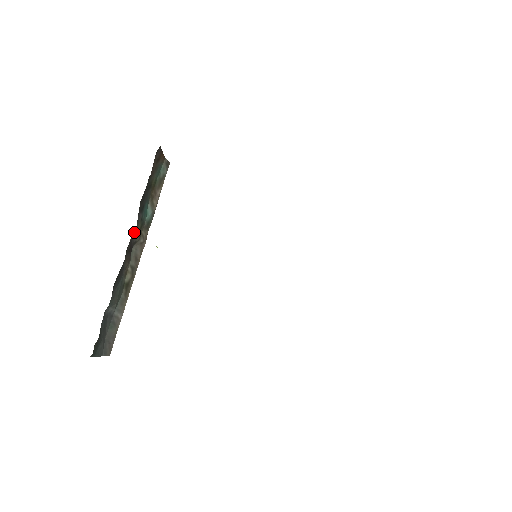
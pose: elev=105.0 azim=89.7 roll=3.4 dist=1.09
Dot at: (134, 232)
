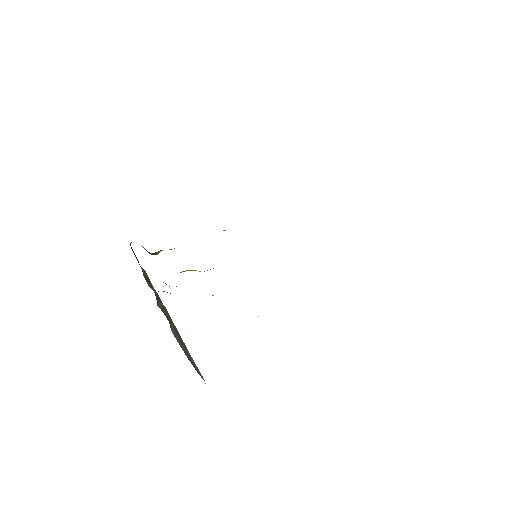
Dot at: occluded
